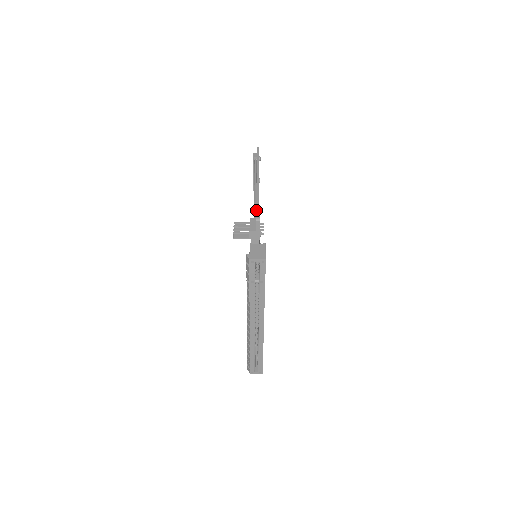
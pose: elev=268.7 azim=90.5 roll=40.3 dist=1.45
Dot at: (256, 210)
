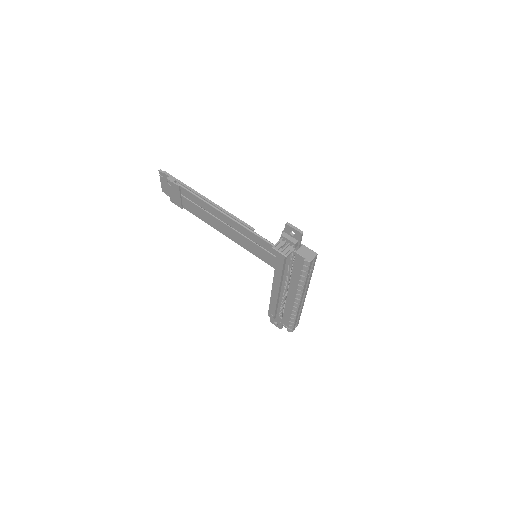
Dot at: (291, 227)
